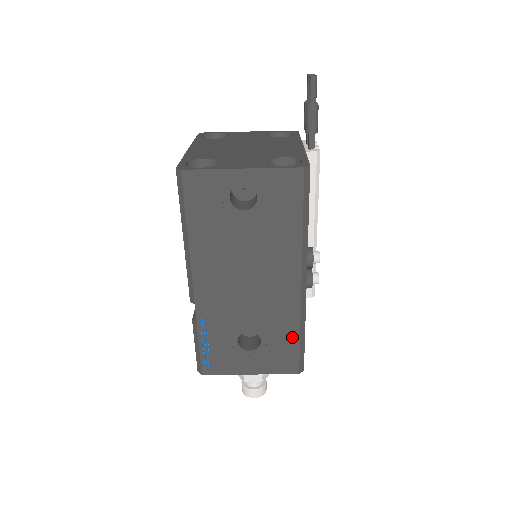
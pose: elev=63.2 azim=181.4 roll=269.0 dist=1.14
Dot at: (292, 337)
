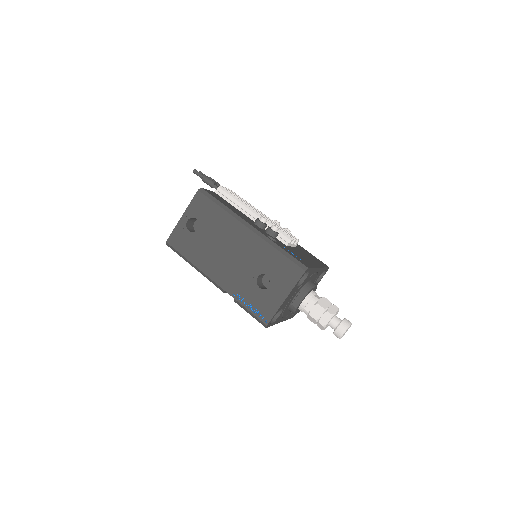
Dot at: (277, 256)
